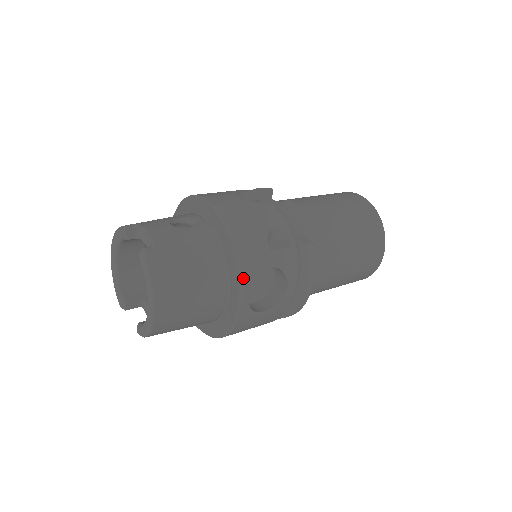
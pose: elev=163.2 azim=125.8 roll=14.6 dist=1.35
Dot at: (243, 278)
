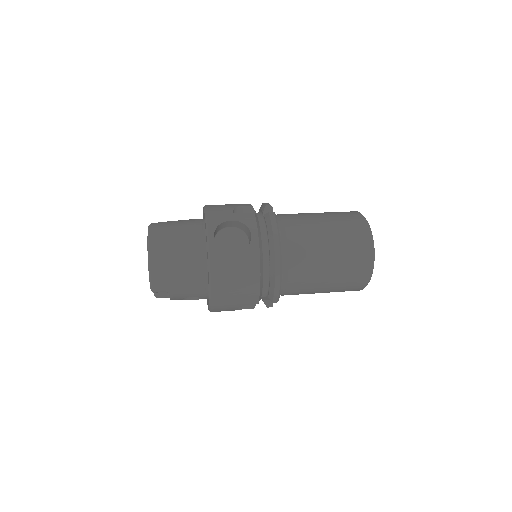
Dot at: (209, 224)
